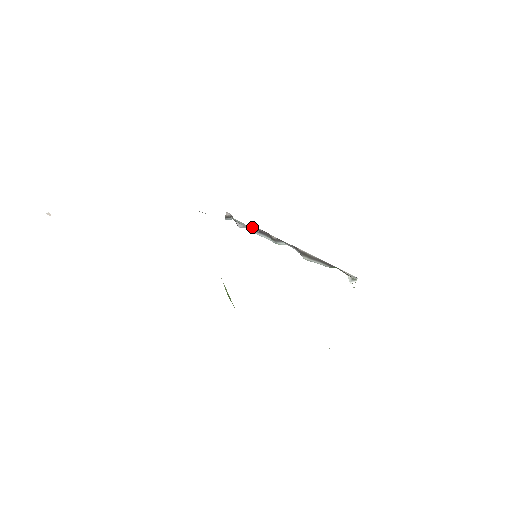
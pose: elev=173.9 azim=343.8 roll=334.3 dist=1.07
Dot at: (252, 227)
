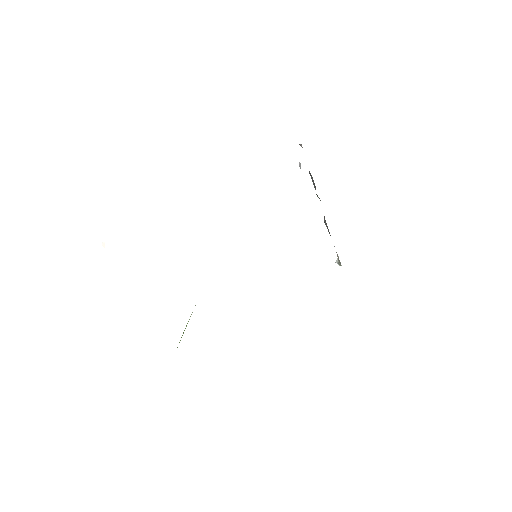
Dot at: occluded
